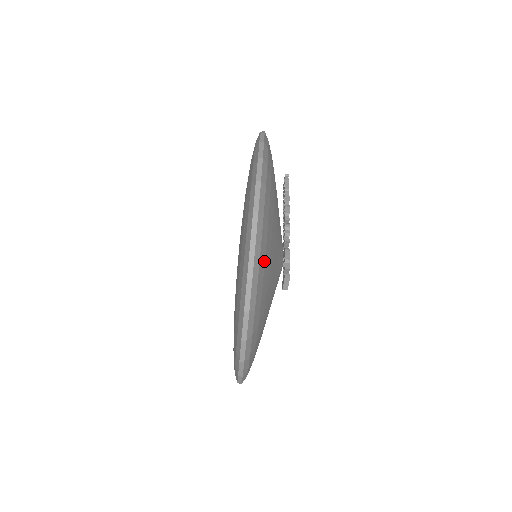
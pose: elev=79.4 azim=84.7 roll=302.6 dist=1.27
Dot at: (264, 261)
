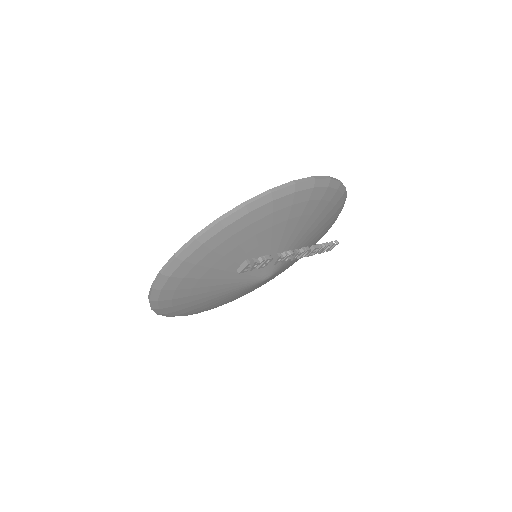
Dot at: (242, 228)
